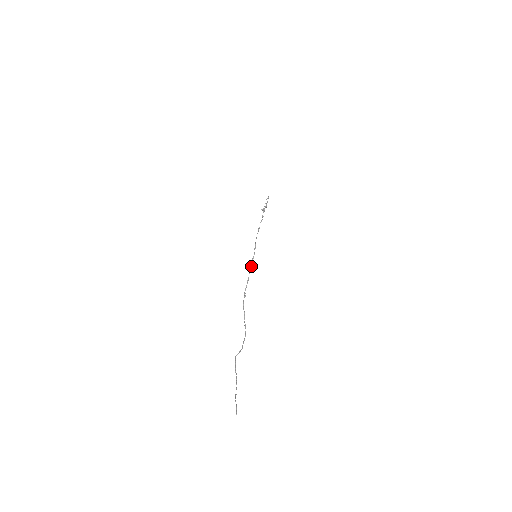
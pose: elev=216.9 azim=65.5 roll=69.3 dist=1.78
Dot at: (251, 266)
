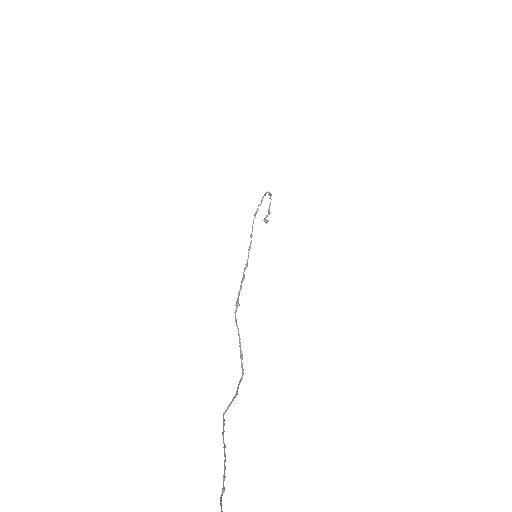
Dot at: (247, 260)
